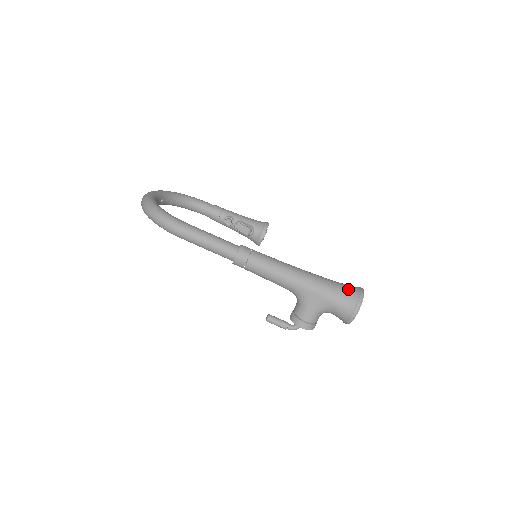
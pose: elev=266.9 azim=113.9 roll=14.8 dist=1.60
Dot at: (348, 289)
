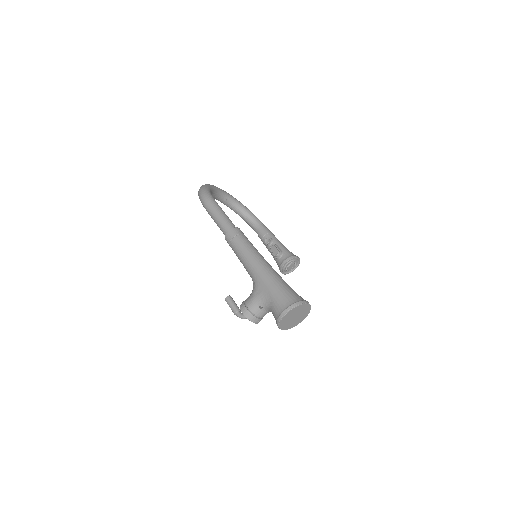
Dot at: (293, 294)
